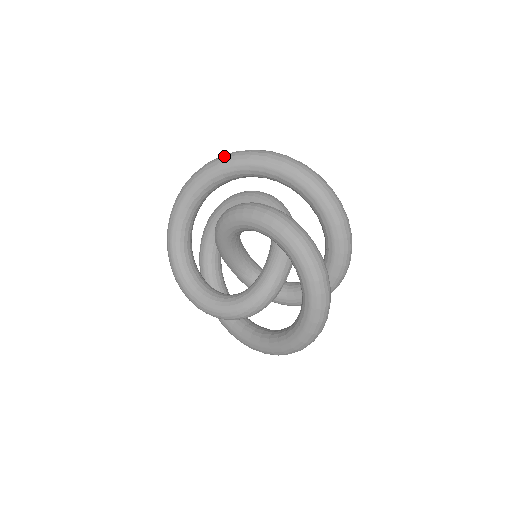
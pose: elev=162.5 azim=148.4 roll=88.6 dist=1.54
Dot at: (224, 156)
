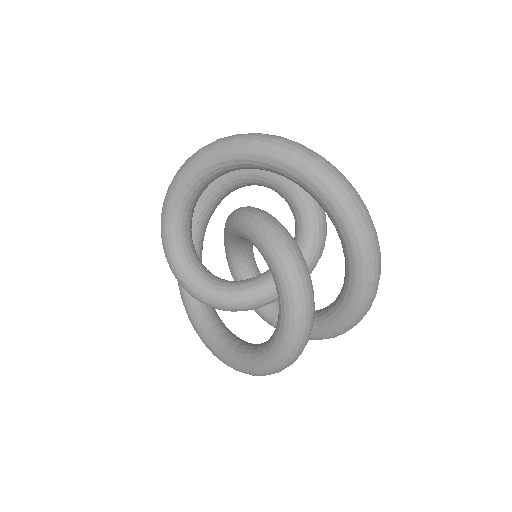
Dot at: (321, 165)
